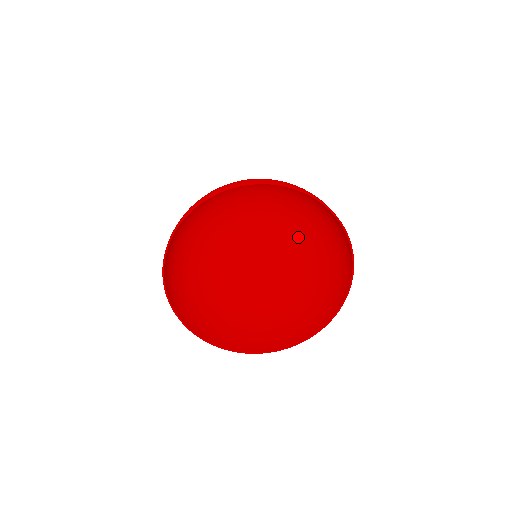
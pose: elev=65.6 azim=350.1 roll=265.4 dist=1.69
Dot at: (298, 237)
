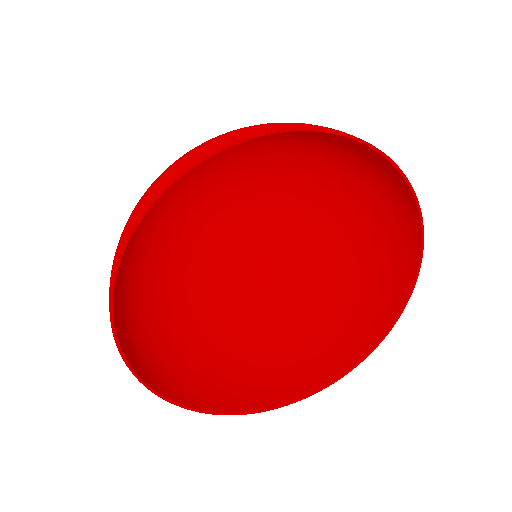
Dot at: (291, 182)
